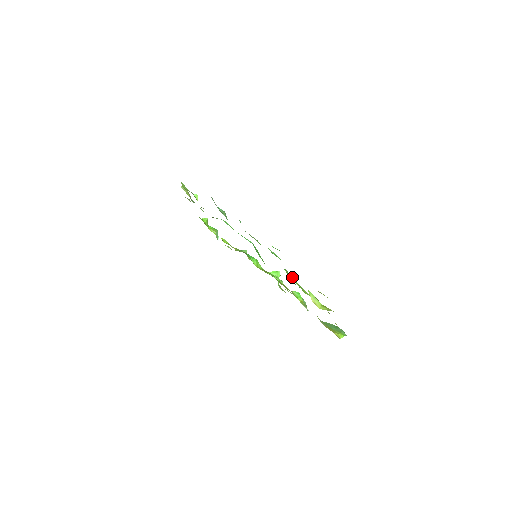
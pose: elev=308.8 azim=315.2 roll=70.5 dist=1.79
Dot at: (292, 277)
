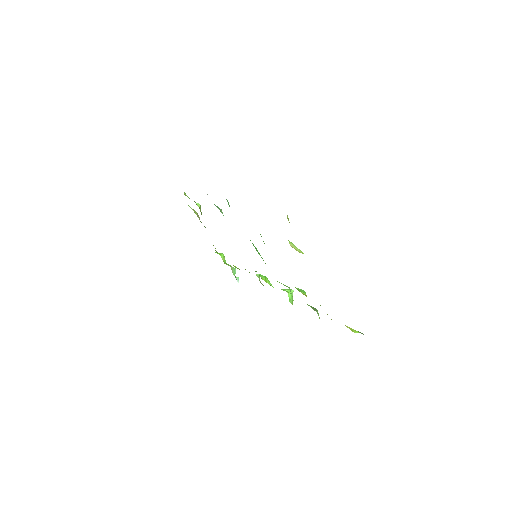
Dot at: occluded
